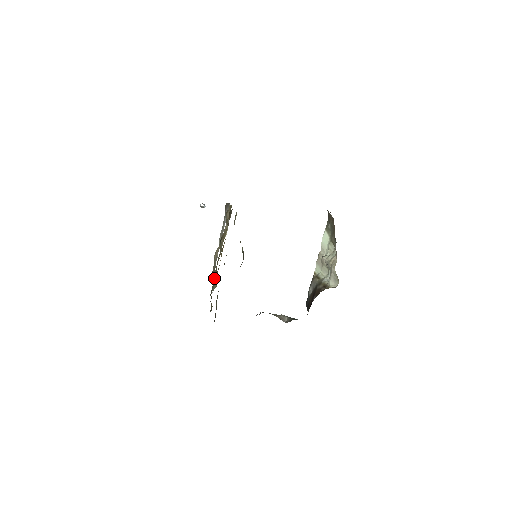
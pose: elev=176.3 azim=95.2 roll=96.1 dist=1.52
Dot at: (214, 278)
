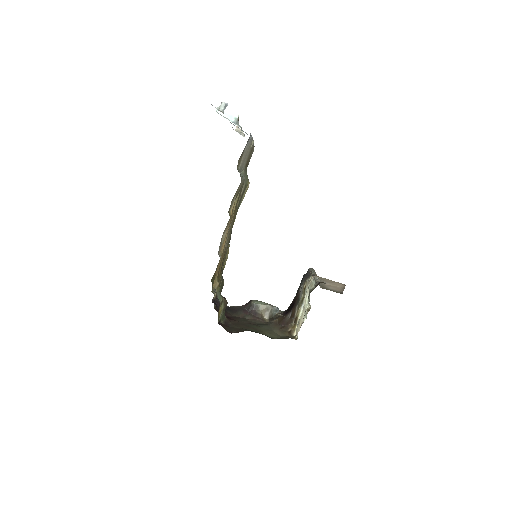
Dot at: occluded
